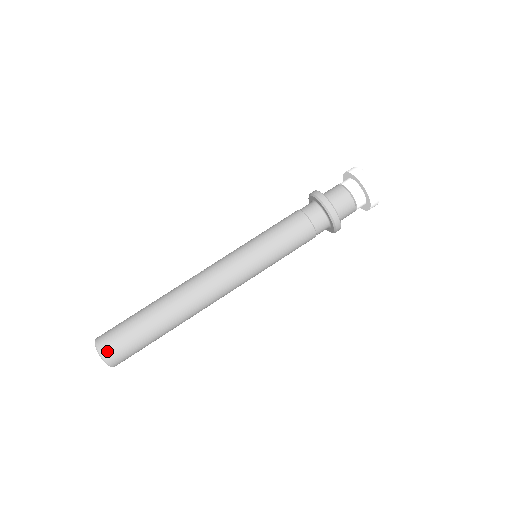
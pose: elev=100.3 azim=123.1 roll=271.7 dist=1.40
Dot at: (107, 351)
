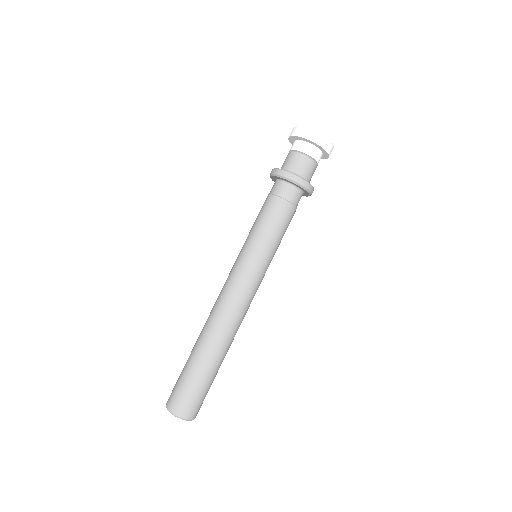
Dot at: (193, 414)
